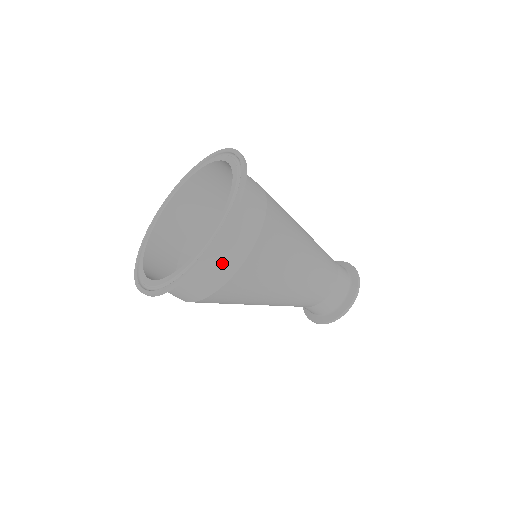
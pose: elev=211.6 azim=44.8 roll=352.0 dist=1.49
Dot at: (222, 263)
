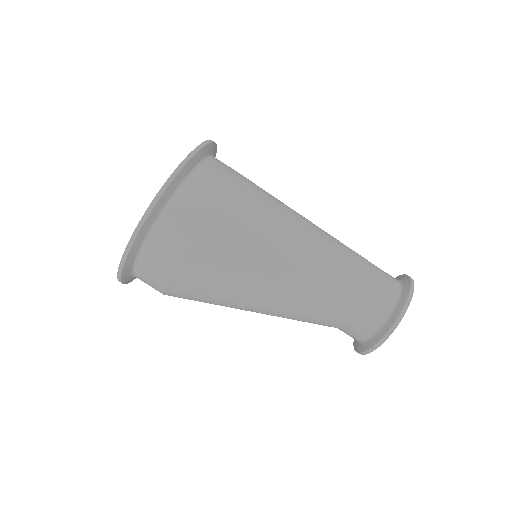
Dot at: occluded
